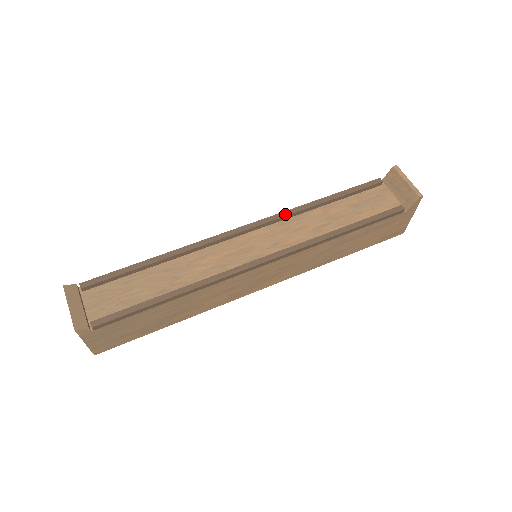
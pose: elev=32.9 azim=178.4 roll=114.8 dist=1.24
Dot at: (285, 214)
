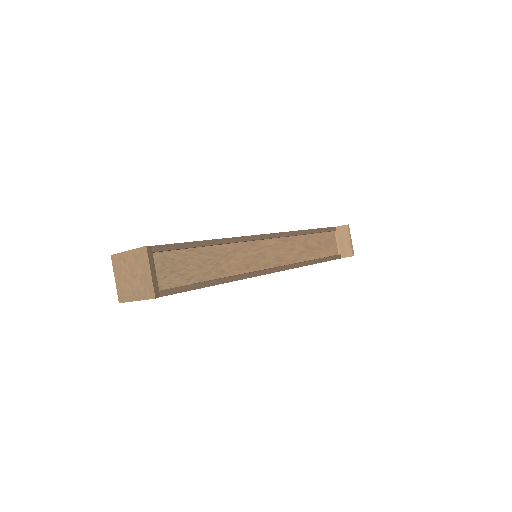
Dot at: (289, 234)
